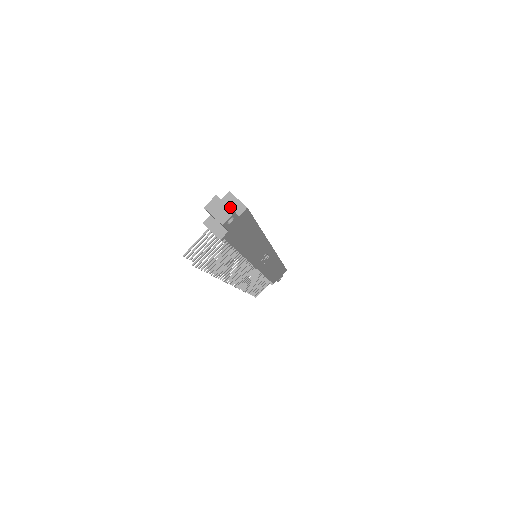
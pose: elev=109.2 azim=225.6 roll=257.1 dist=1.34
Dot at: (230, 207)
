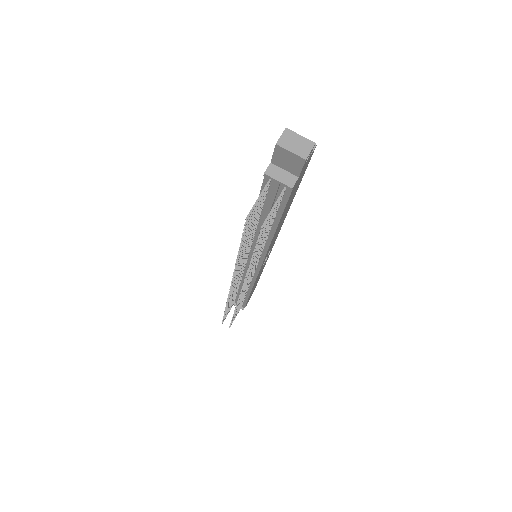
Dot at: occluded
